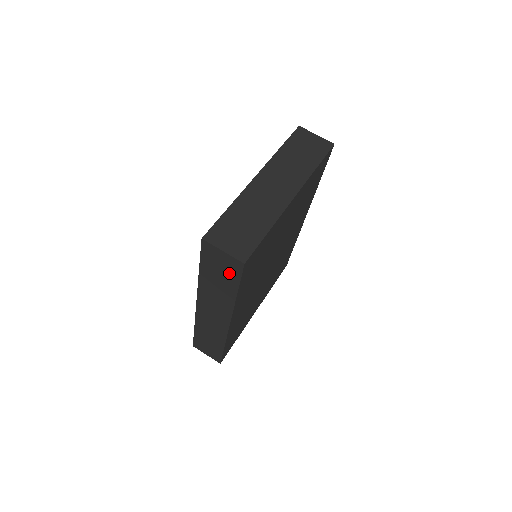
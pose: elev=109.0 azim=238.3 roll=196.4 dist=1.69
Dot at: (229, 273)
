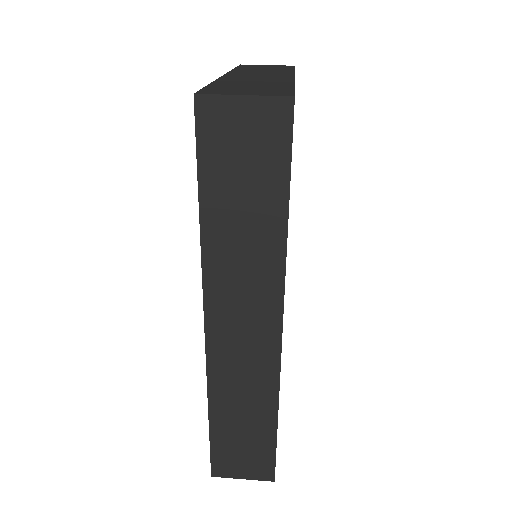
Dot at: (264, 159)
